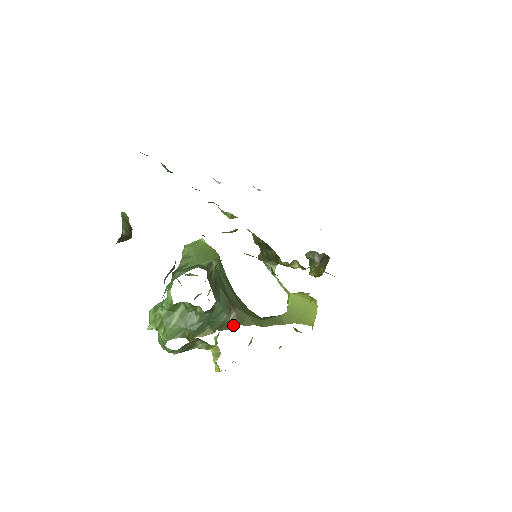
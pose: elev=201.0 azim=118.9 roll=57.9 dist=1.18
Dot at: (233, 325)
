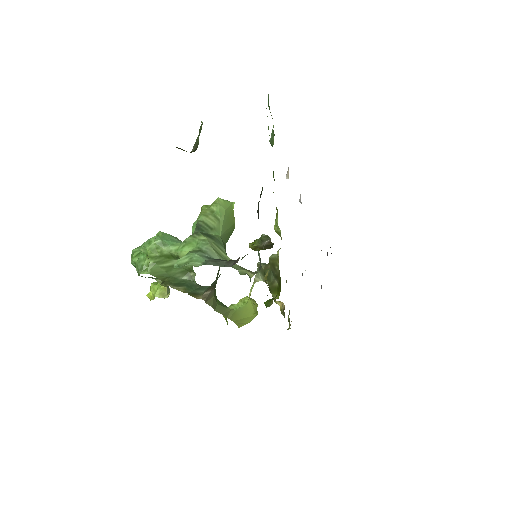
Dot at: occluded
